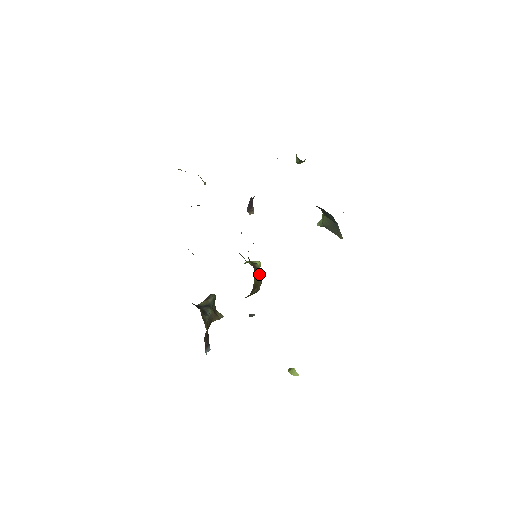
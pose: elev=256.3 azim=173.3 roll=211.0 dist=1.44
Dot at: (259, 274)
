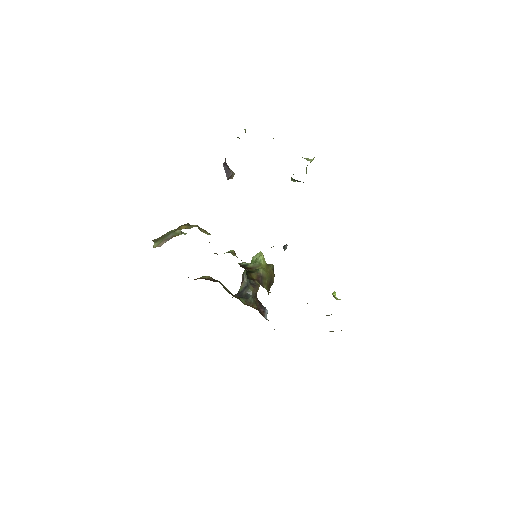
Dot at: (267, 268)
